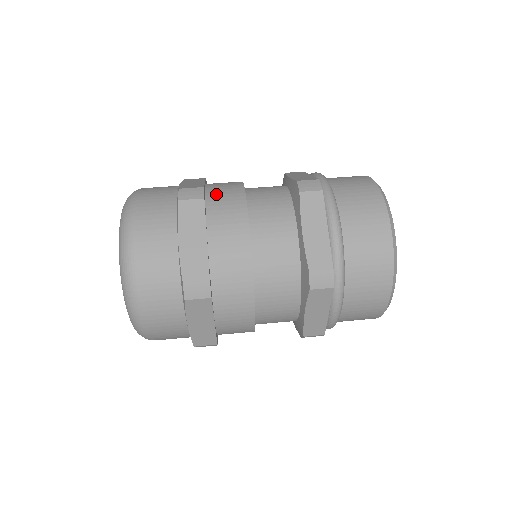
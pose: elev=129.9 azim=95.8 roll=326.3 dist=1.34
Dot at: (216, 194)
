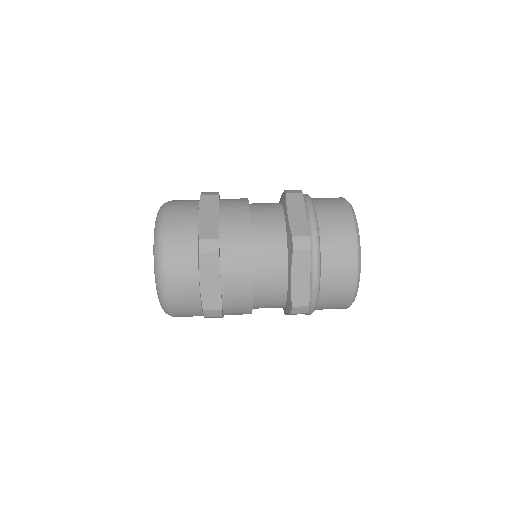
Dot at: (227, 199)
